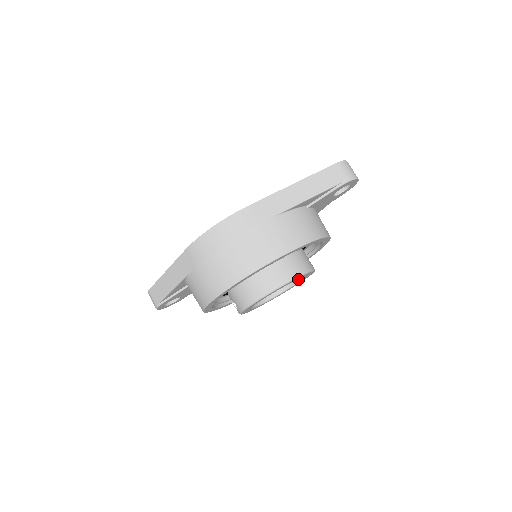
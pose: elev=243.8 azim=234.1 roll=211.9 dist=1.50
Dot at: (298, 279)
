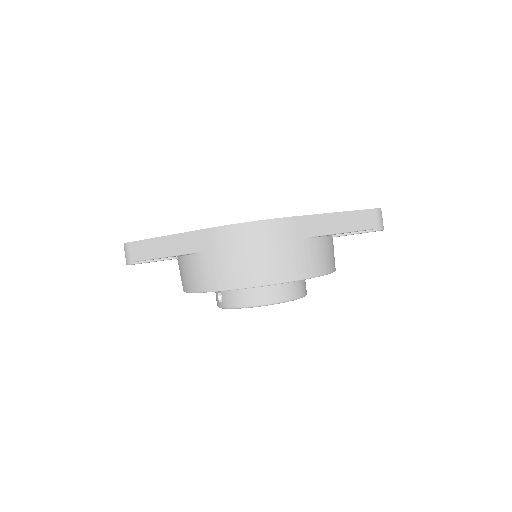
Dot at: occluded
